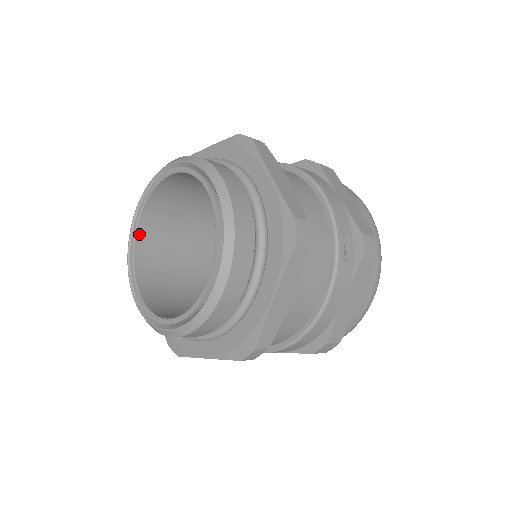
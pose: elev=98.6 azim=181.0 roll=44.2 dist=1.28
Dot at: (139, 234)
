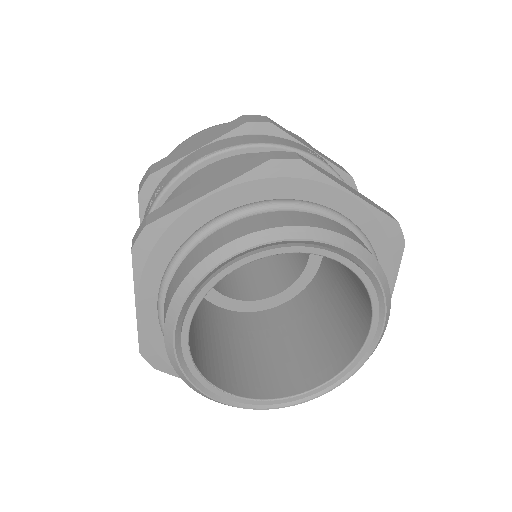
Dot at: (223, 274)
